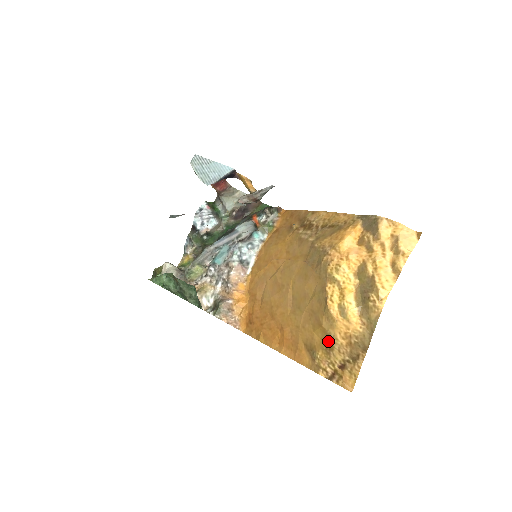
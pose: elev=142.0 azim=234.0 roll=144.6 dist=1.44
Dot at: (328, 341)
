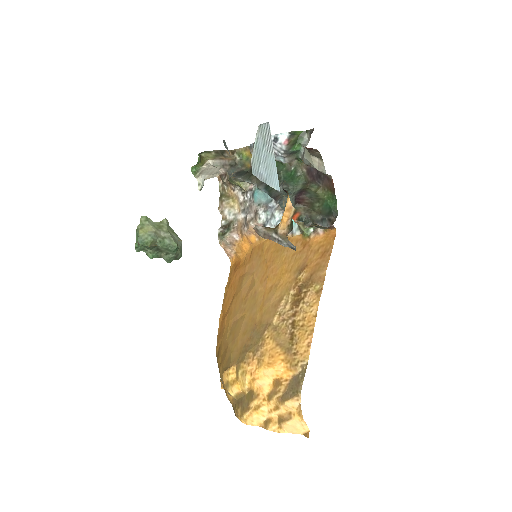
Dot at: occluded
